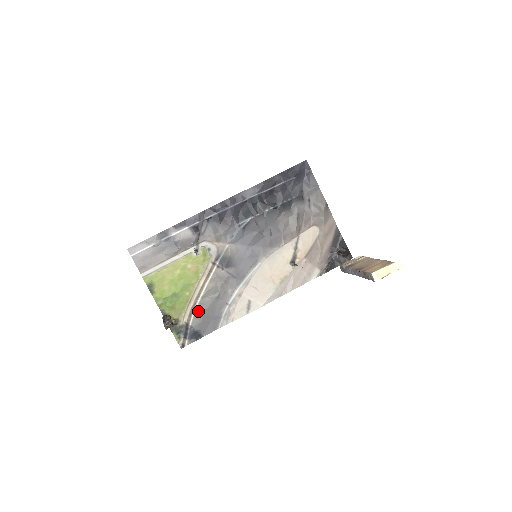
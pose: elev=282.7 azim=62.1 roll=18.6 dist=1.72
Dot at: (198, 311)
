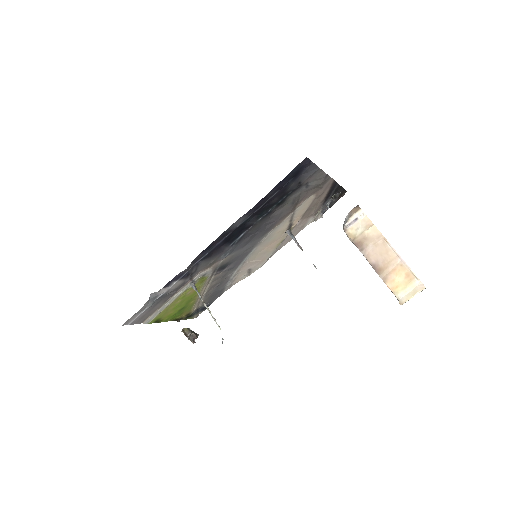
Dot at: (204, 299)
